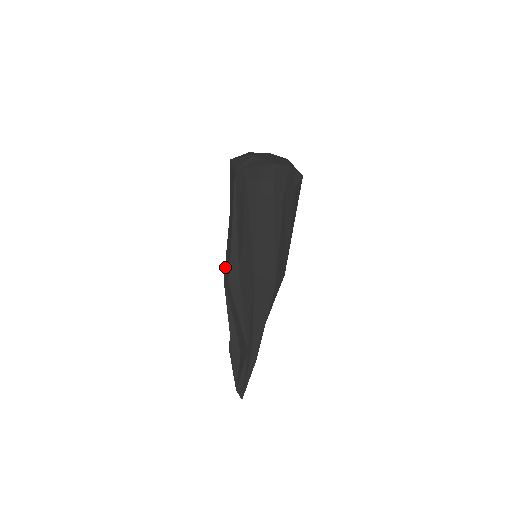
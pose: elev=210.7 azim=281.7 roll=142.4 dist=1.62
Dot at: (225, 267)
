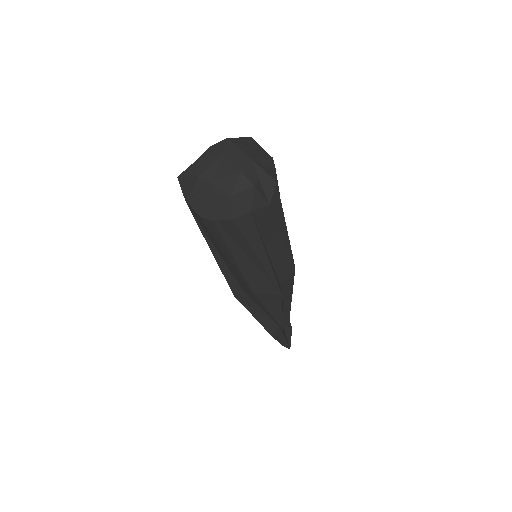
Dot at: occluded
